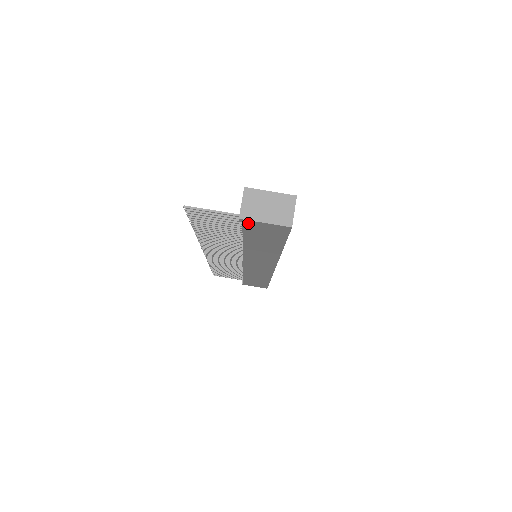
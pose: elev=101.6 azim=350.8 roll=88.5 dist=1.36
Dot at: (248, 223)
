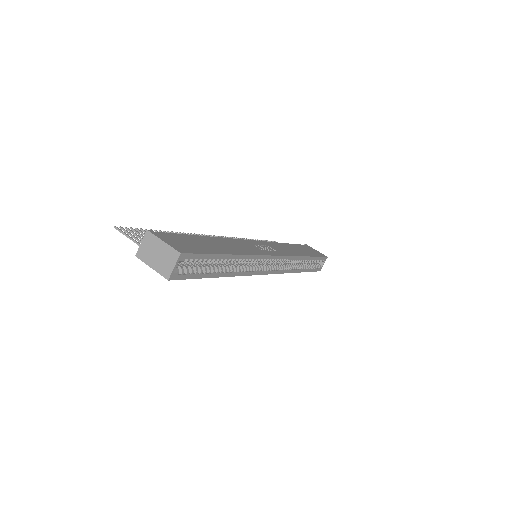
Dot at: occluded
